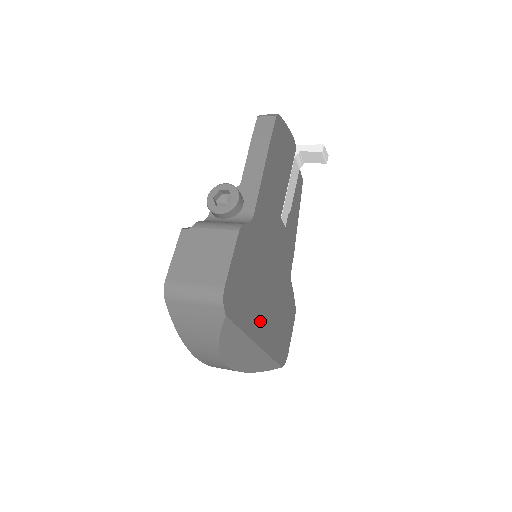
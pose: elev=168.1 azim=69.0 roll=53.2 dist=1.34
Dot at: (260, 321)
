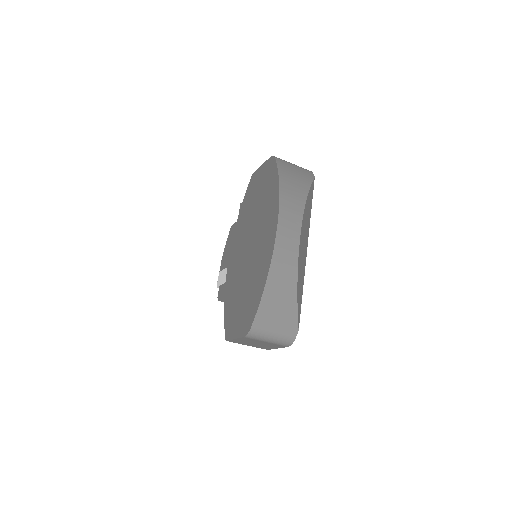
Dot at: occluded
